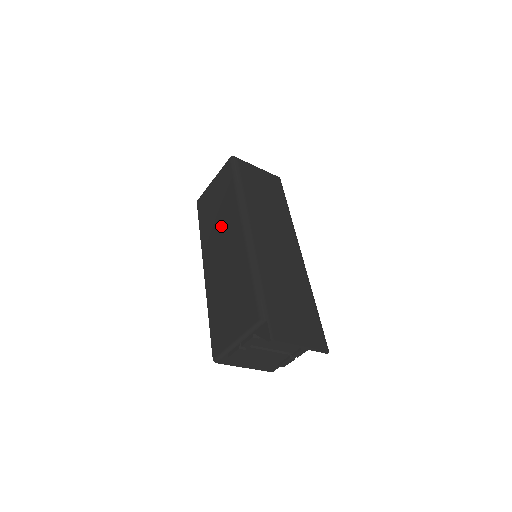
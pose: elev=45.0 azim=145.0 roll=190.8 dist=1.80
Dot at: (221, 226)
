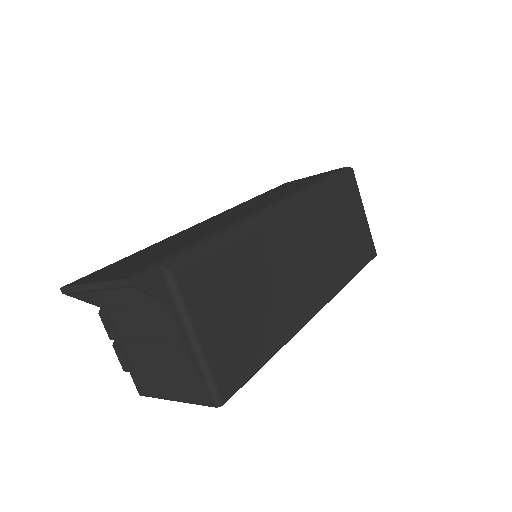
Dot at: occluded
